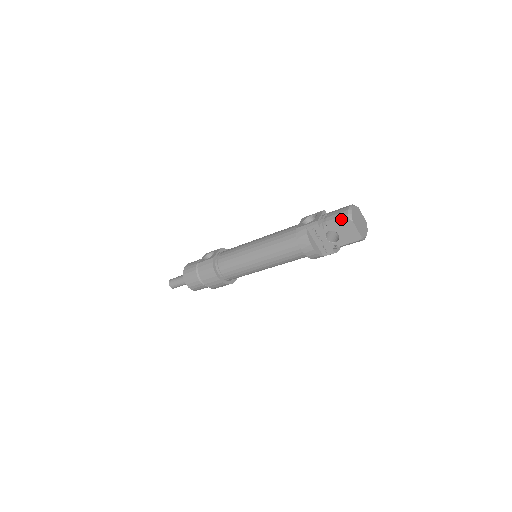
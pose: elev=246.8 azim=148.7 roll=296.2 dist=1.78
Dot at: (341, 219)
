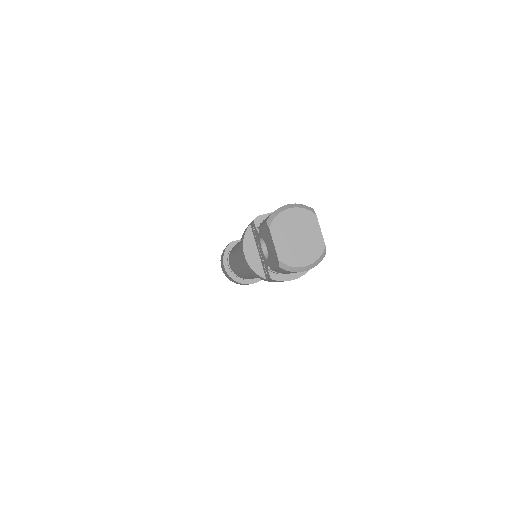
Dot at: (265, 220)
